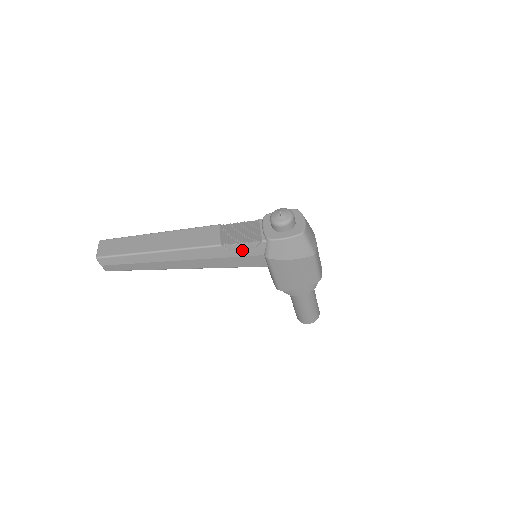
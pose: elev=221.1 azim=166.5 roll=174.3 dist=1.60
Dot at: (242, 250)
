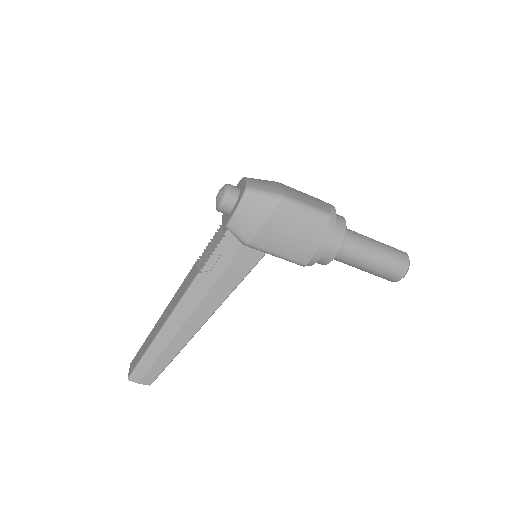
Dot at: (220, 260)
